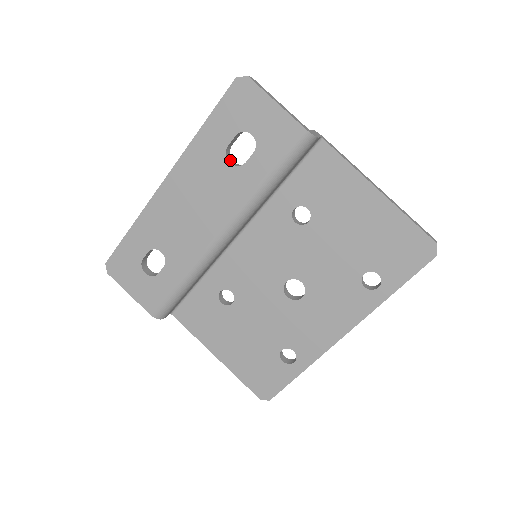
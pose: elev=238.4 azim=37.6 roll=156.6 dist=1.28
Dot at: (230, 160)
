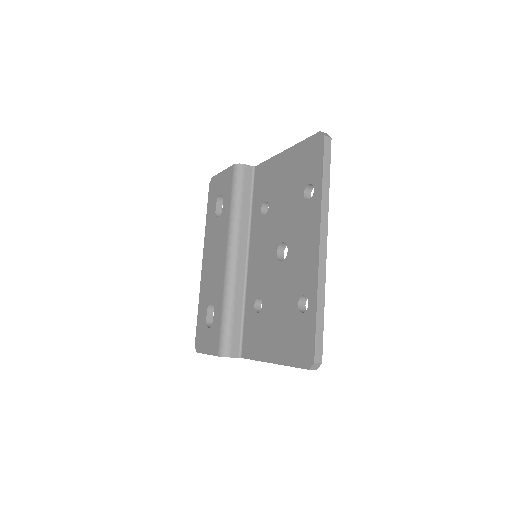
Dot at: occluded
